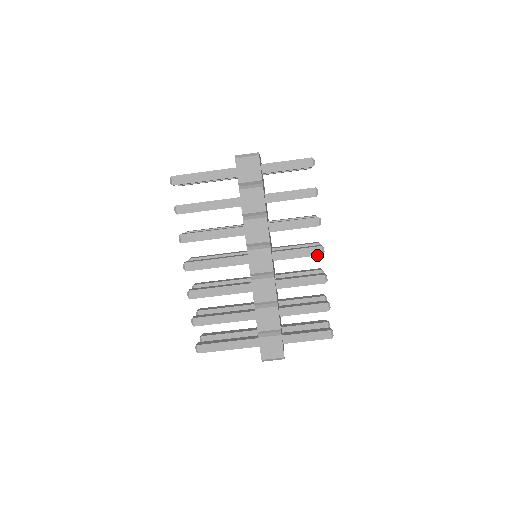
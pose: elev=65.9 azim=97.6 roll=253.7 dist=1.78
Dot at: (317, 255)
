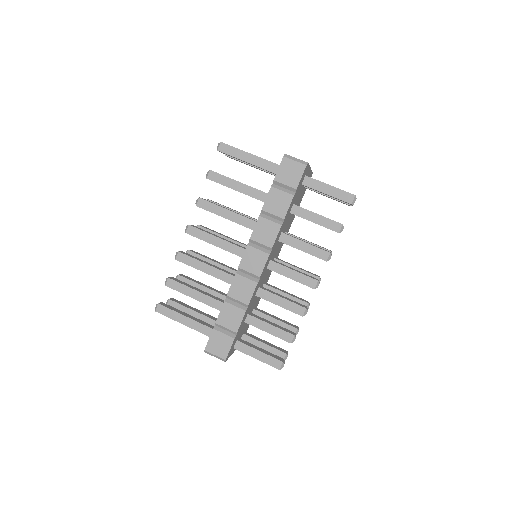
Dot at: (309, 286)
